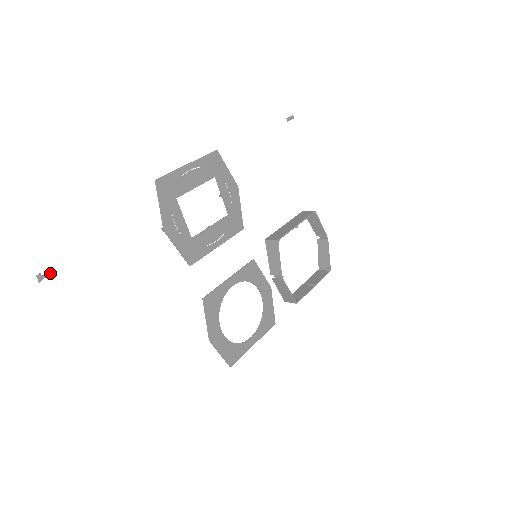
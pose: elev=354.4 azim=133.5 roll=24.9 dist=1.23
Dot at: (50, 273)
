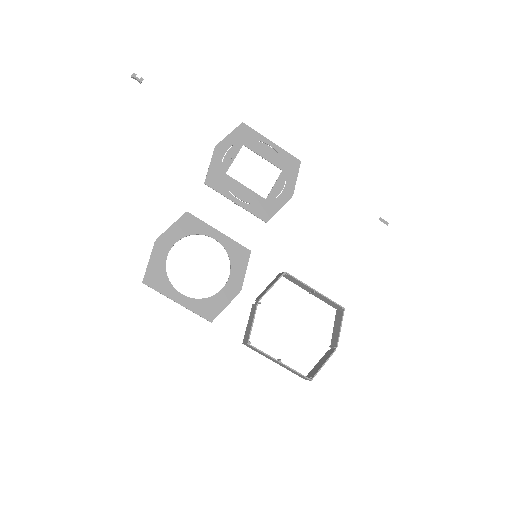
Dot at: (140, 80)
